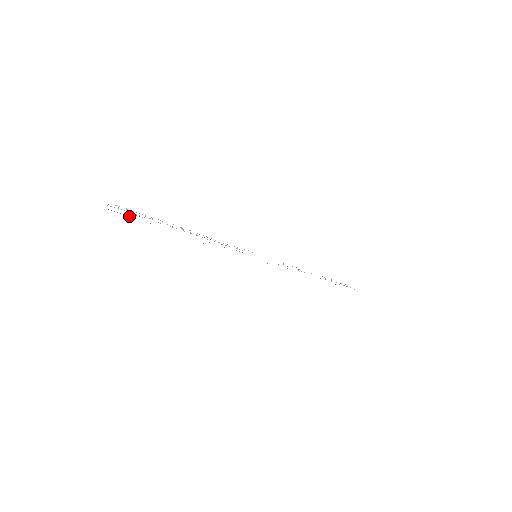
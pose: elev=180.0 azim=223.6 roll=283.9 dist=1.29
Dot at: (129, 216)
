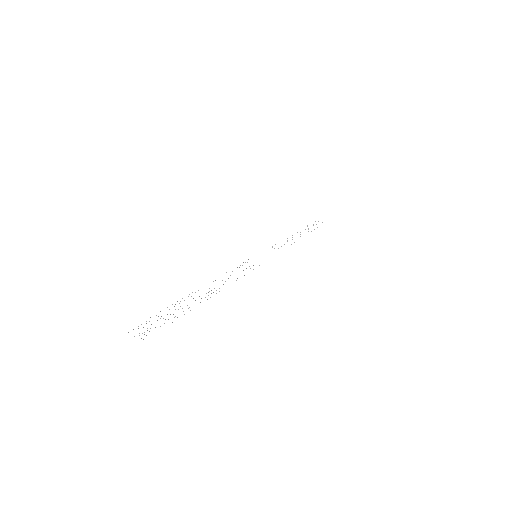
Dot at: occluded
